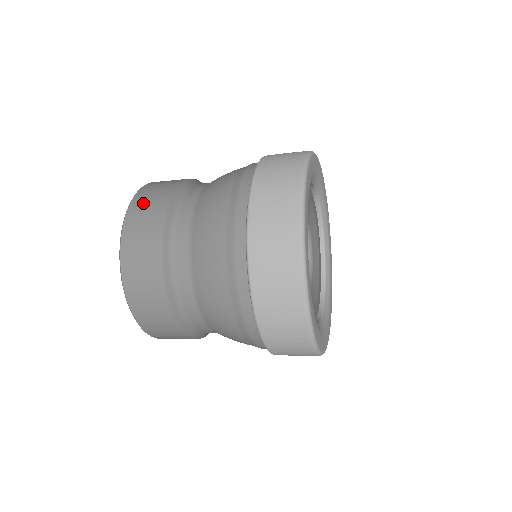
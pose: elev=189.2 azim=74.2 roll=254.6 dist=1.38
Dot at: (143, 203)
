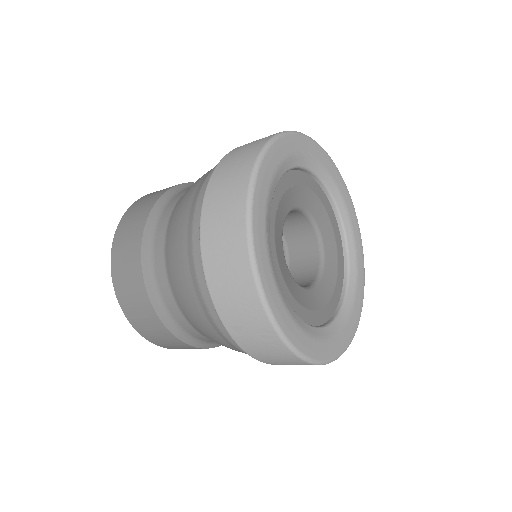
Dot at: (137, 207)
